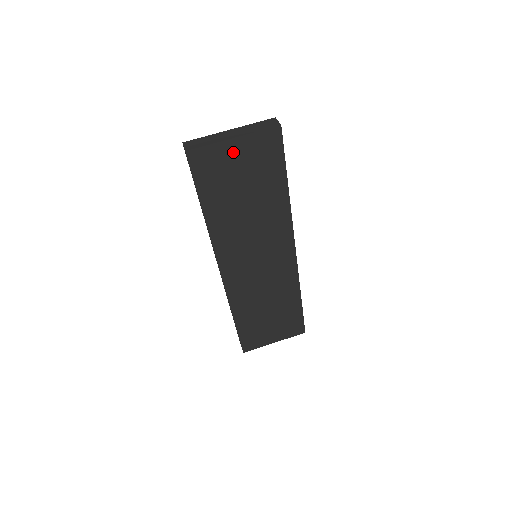
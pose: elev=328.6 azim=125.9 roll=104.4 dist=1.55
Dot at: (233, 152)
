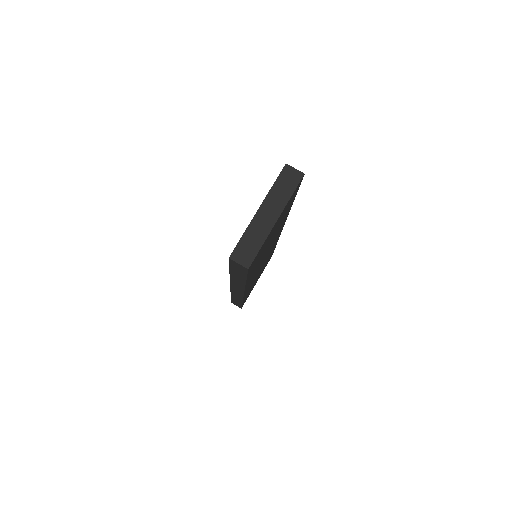
Dot at: (273, 228)
